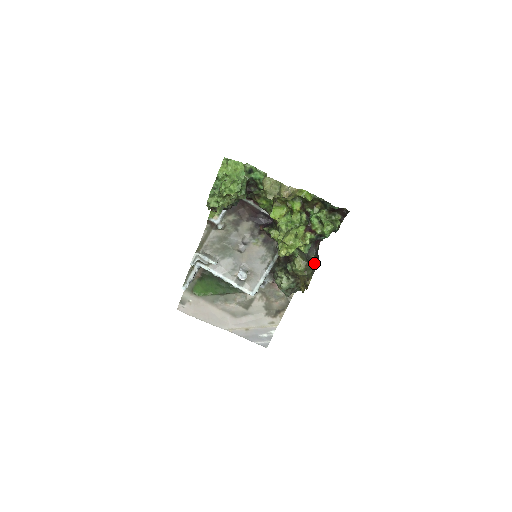
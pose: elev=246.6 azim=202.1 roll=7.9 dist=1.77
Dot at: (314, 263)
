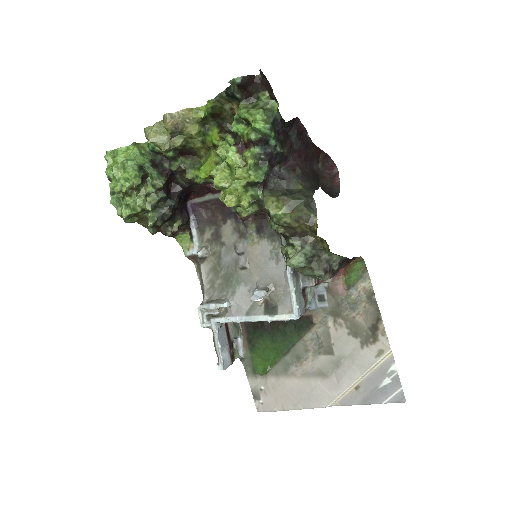
Dot at: (304, 193)
